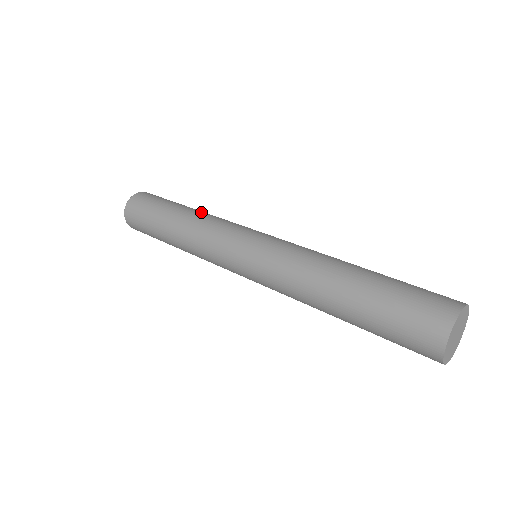
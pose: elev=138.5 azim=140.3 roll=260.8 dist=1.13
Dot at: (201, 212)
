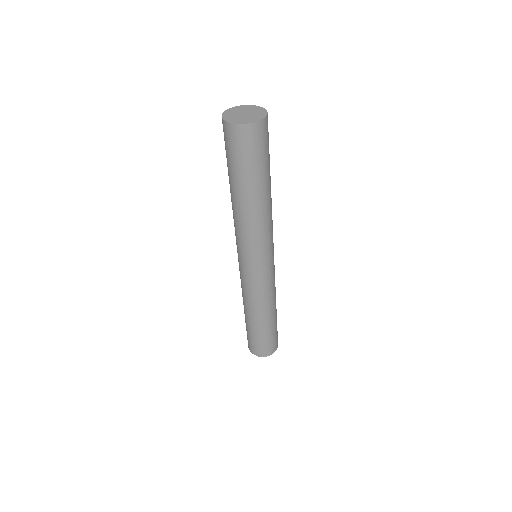
Dot at: occluded
